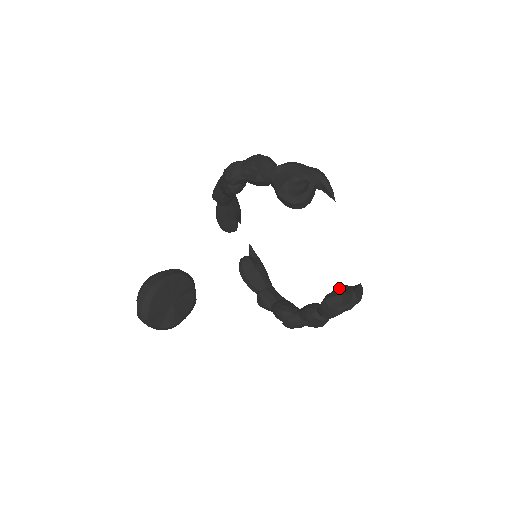
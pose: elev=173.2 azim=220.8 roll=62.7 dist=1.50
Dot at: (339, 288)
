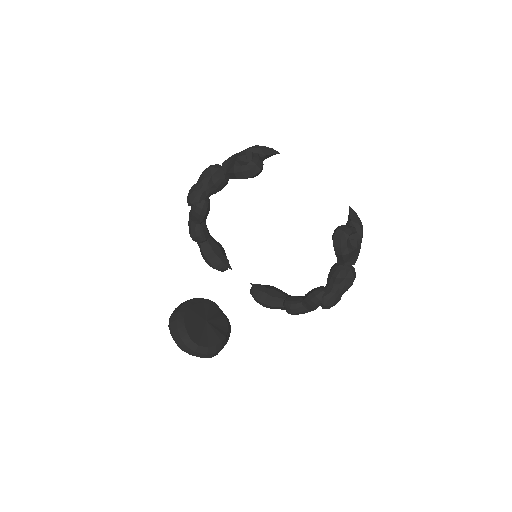
Dot at: occluded
